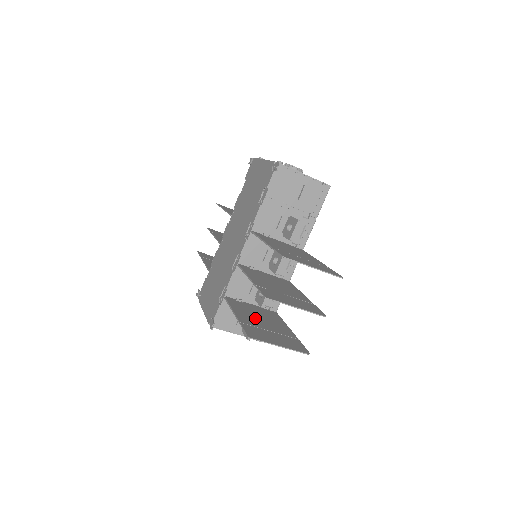
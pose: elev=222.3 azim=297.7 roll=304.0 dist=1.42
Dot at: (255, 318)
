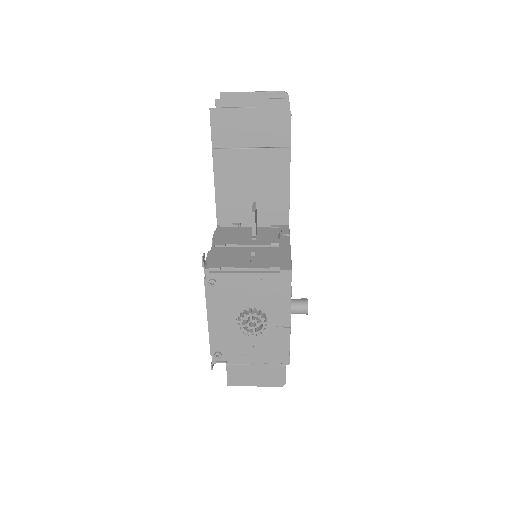
Dot at: occluded
